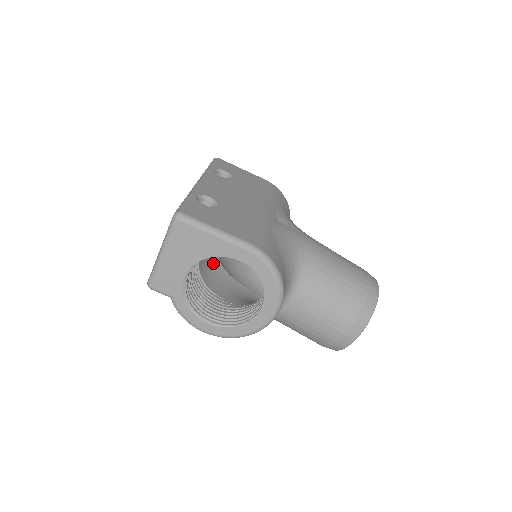
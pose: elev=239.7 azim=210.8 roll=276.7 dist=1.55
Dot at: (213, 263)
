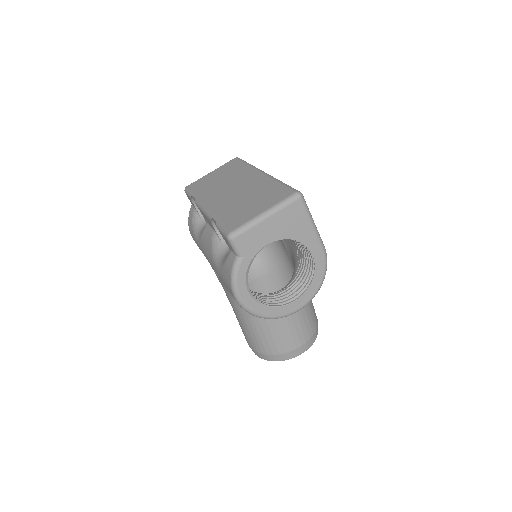
Dot at: occluded
